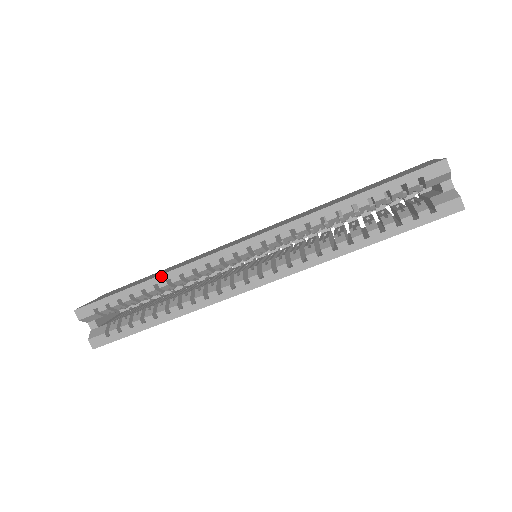
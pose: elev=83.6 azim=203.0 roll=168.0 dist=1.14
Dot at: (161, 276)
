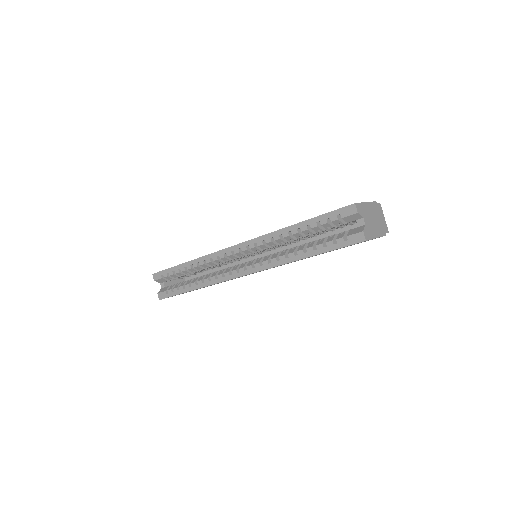
Dot at: (195, 260)
